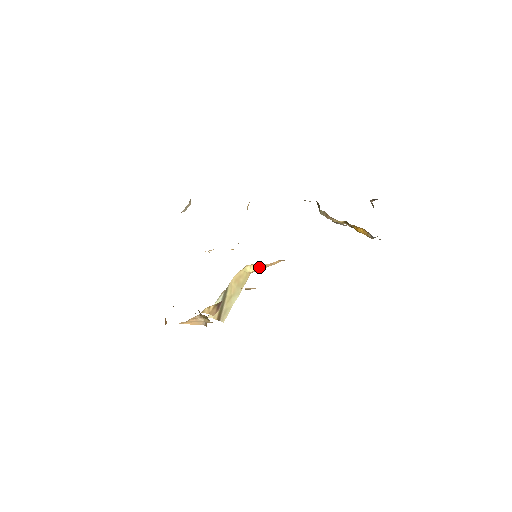
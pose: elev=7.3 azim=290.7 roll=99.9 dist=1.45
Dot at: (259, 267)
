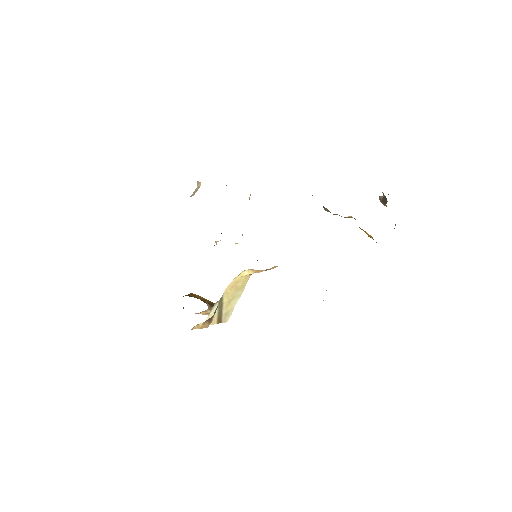
Dot at: (257, 271)
